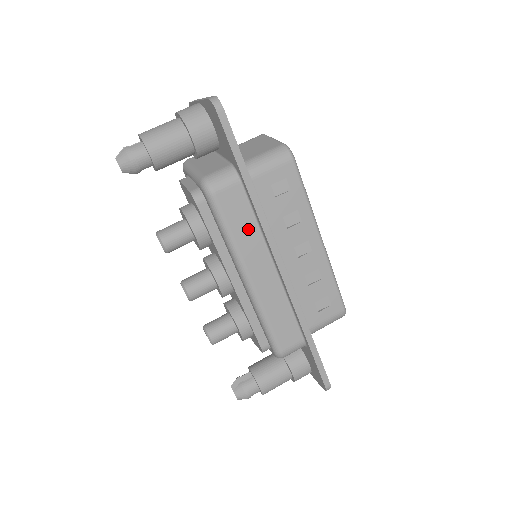
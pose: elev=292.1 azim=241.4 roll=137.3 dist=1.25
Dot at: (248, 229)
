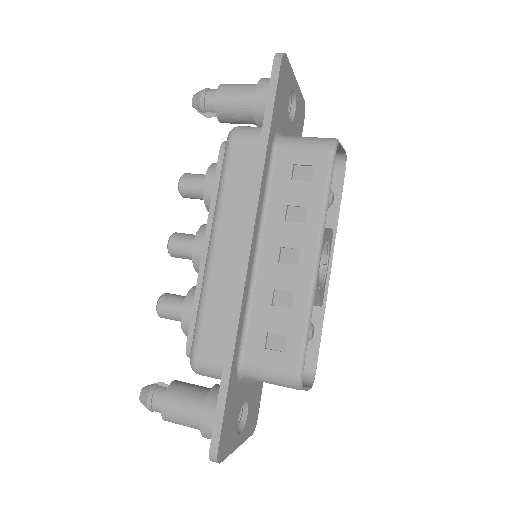
Dot at: (242, 190)
